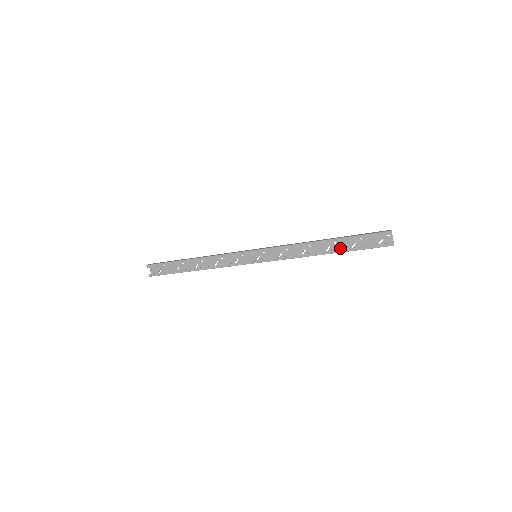
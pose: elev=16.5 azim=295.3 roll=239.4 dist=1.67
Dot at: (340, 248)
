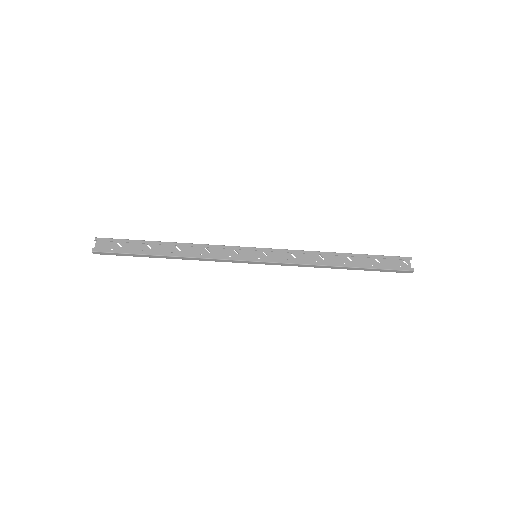
Dot at: (356, 266)
